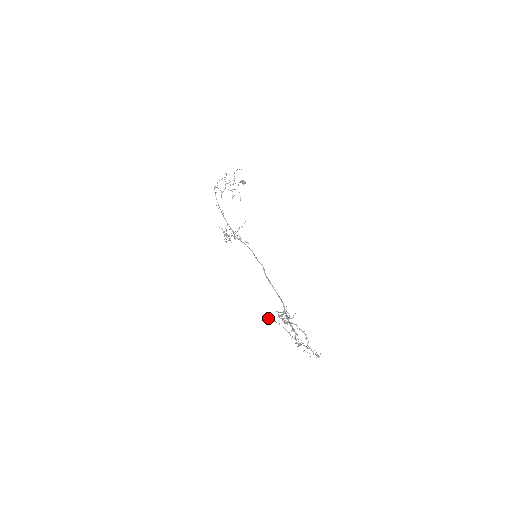
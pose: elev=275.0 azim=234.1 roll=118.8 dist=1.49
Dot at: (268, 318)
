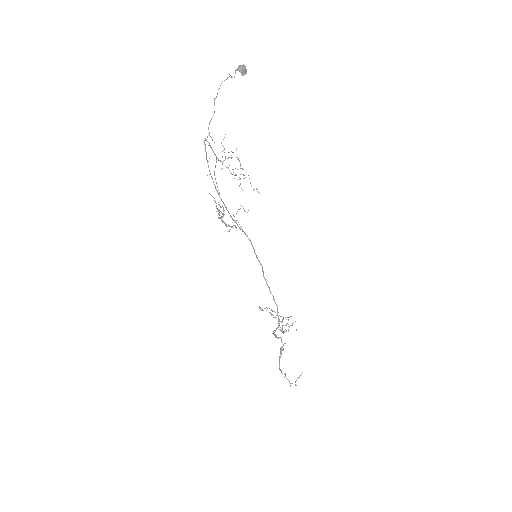
Dot at: (259, 308)
